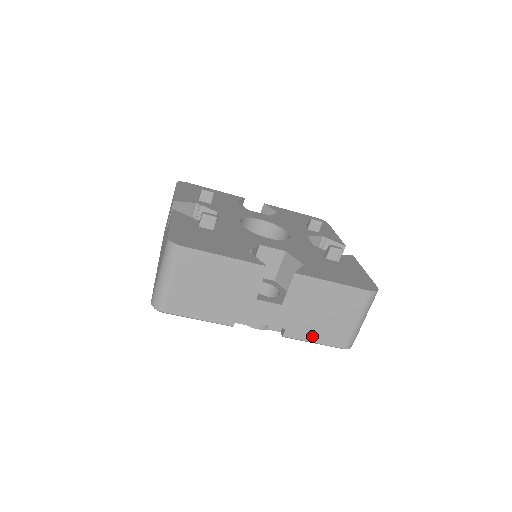
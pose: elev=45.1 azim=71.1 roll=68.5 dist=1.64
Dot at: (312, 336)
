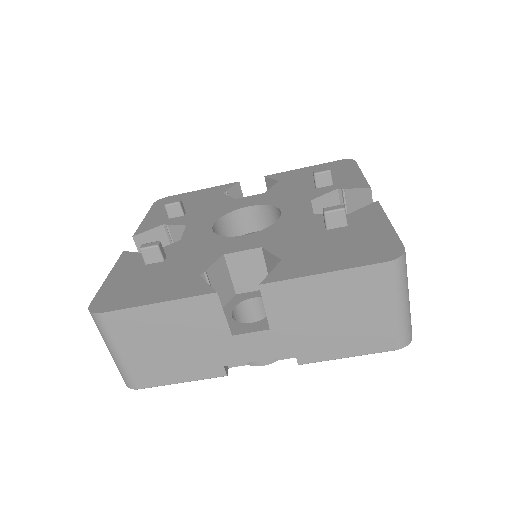
Dot at: (339, 351)
